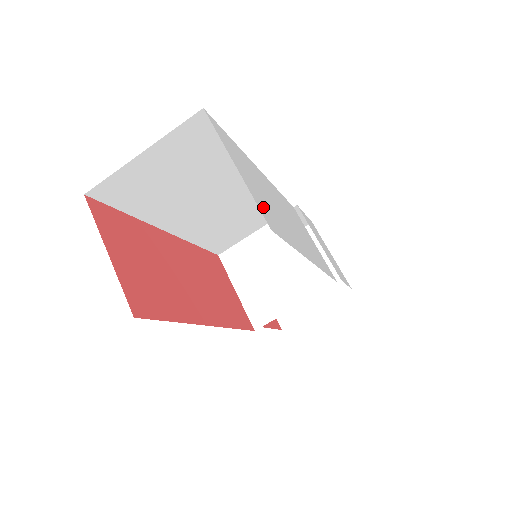
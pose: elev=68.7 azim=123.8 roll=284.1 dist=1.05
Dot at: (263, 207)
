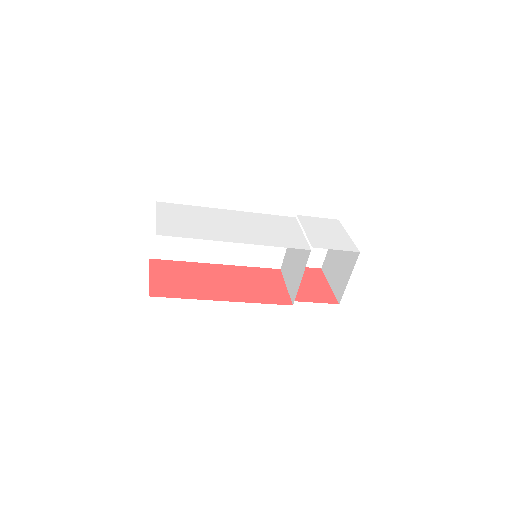
Dot at: (169, 227)
